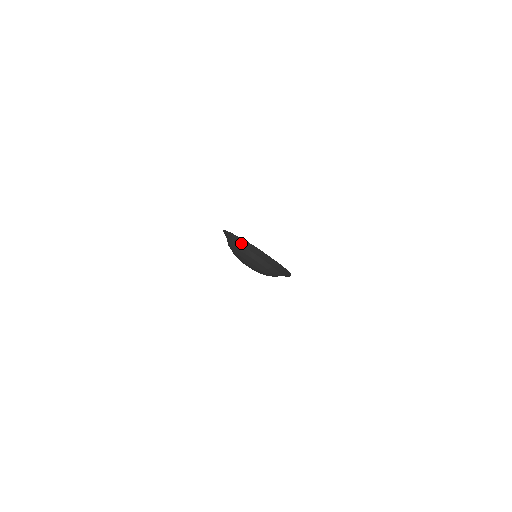
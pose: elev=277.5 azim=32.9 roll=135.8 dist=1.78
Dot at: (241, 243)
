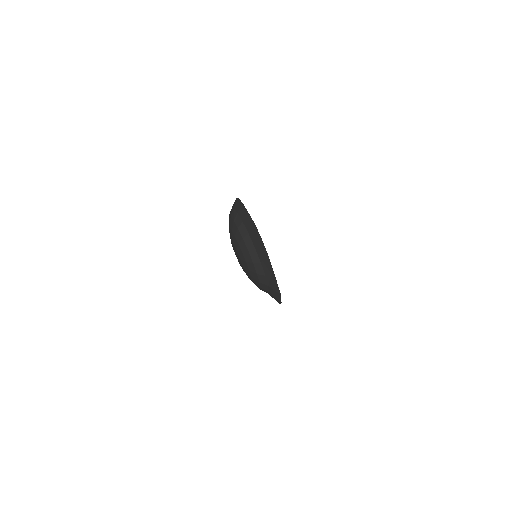
Dot at: (233, 205)
